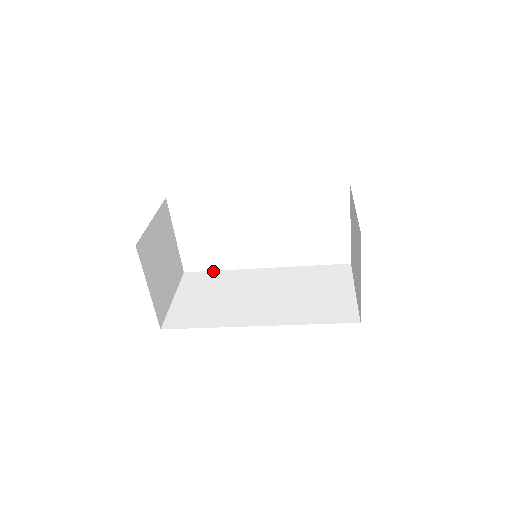
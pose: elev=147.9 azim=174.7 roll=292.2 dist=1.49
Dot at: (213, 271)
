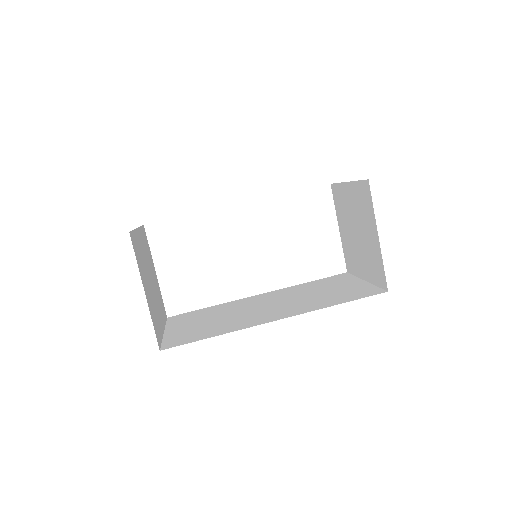
Dot at: (201, 309)
